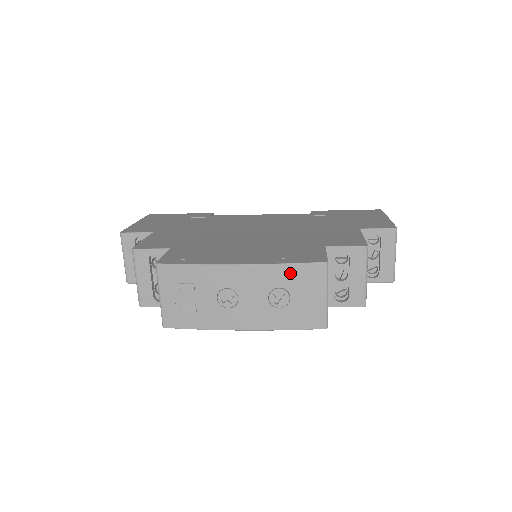
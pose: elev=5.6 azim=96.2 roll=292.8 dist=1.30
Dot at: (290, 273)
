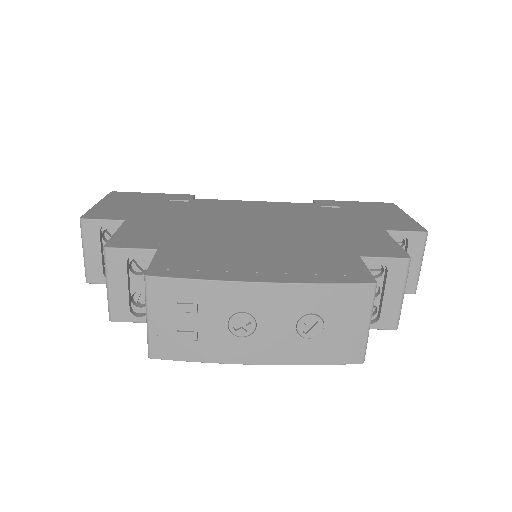
Dot at: (328, 296)
